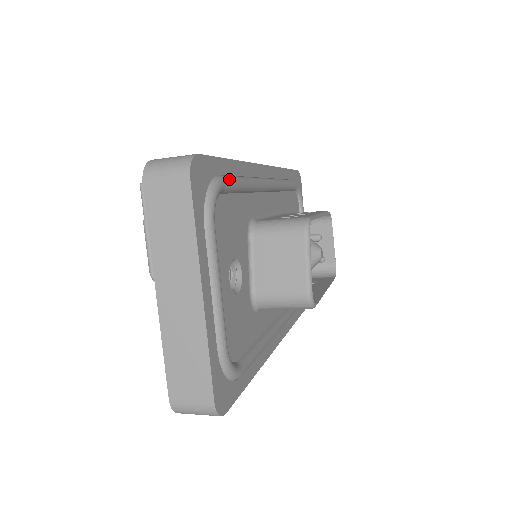
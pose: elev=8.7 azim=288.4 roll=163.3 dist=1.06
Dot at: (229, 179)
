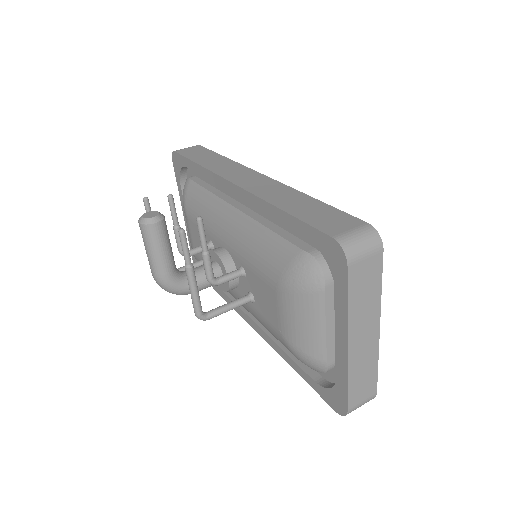
Dot at: occluded
